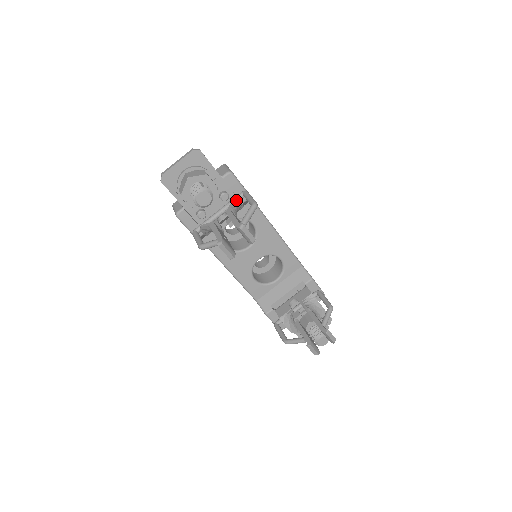
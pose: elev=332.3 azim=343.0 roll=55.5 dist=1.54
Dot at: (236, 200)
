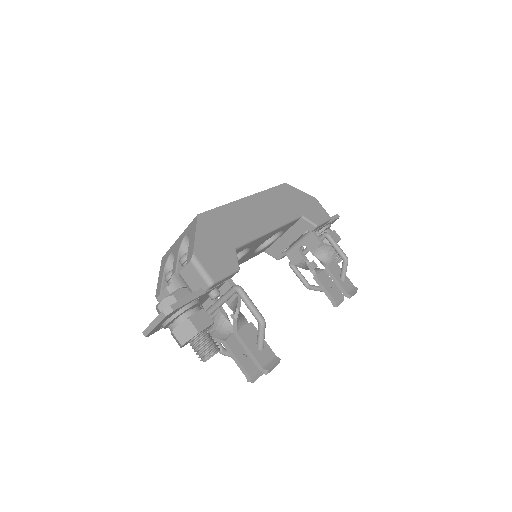
Dot at: (237, 317)
